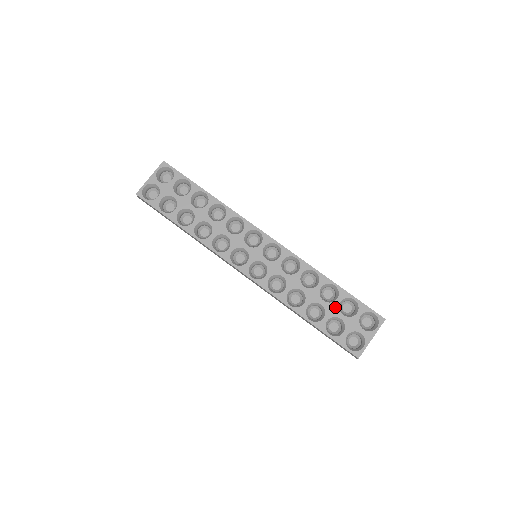
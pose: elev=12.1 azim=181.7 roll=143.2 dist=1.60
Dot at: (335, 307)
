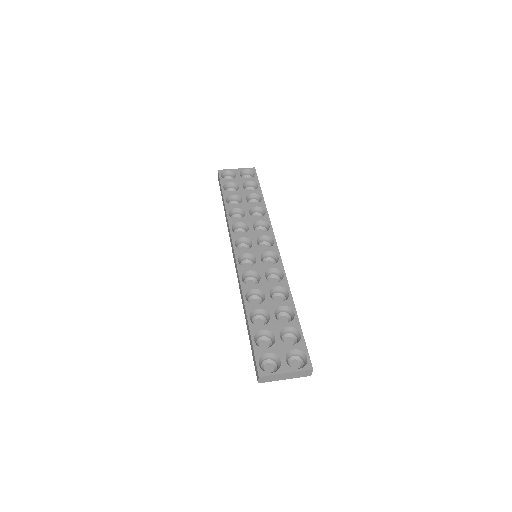
Dot at: (279, 326)
